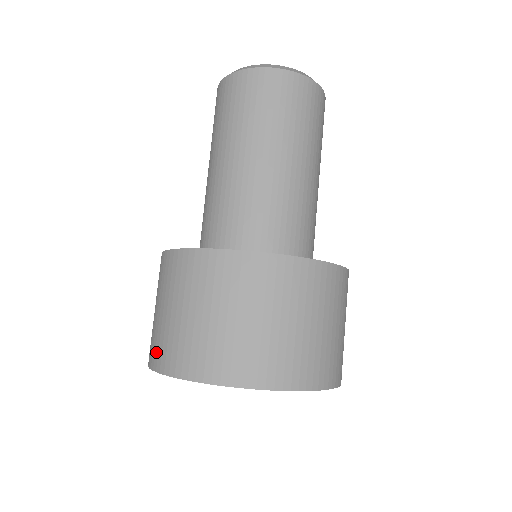
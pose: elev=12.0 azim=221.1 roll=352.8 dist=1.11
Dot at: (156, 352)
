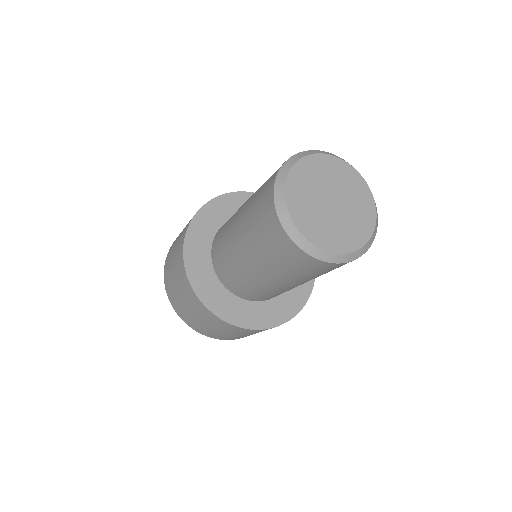
Dot at: (167, 283)
